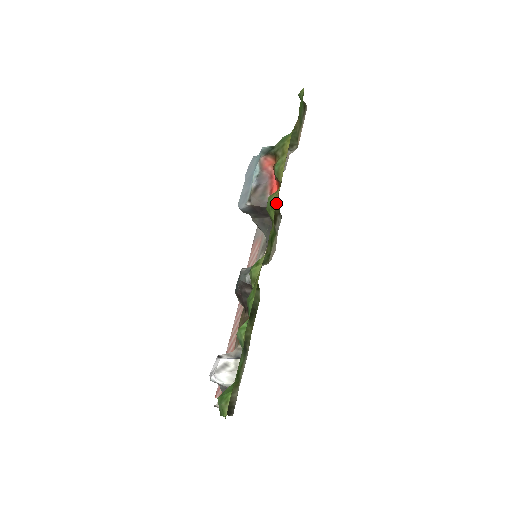
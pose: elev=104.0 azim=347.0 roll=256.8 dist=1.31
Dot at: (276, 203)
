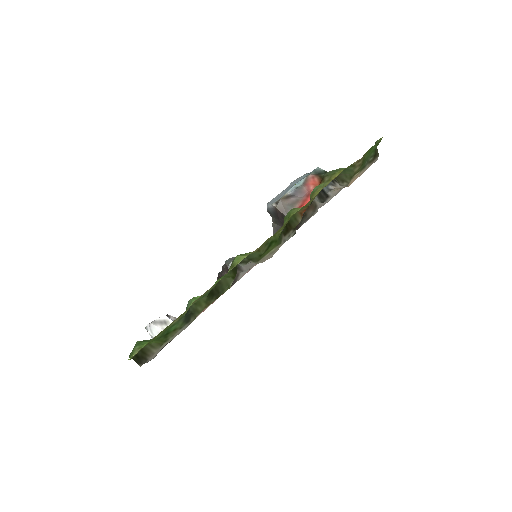
Dot at: (297, 218)
